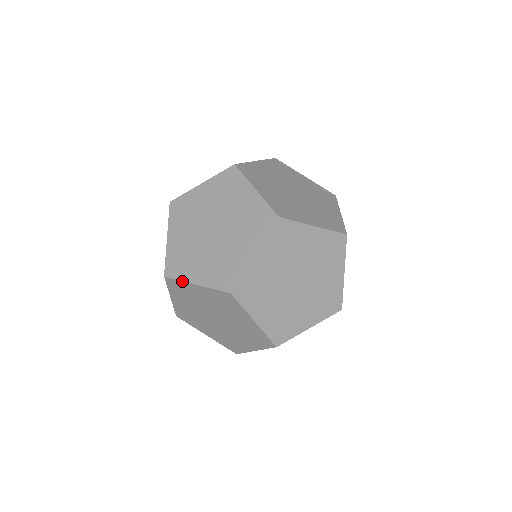
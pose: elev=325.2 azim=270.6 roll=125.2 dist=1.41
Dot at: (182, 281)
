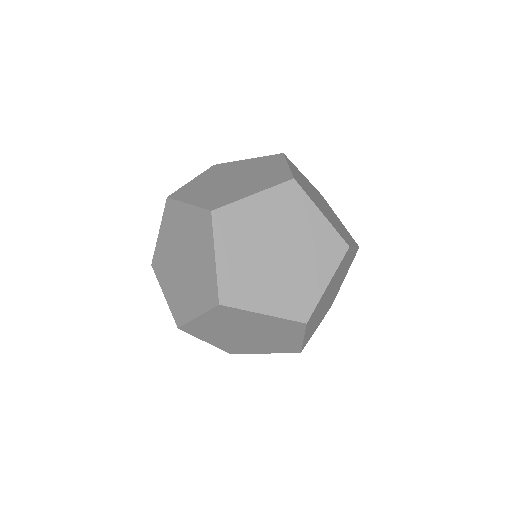
Dot at: (236, 201)
